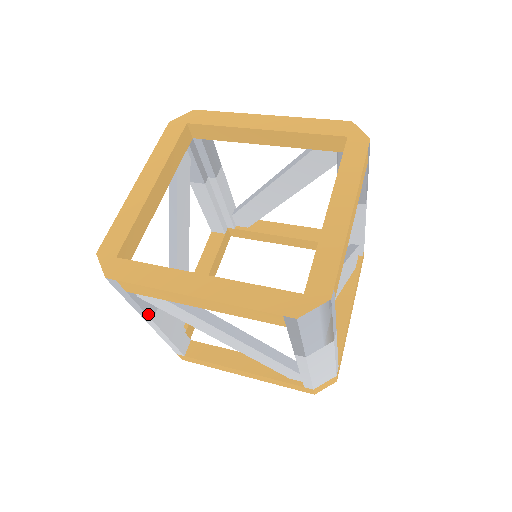
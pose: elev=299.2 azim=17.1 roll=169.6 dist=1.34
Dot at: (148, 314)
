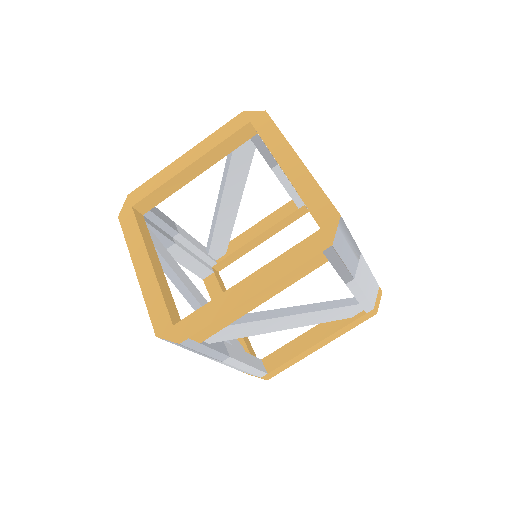
Dot at: occluded
